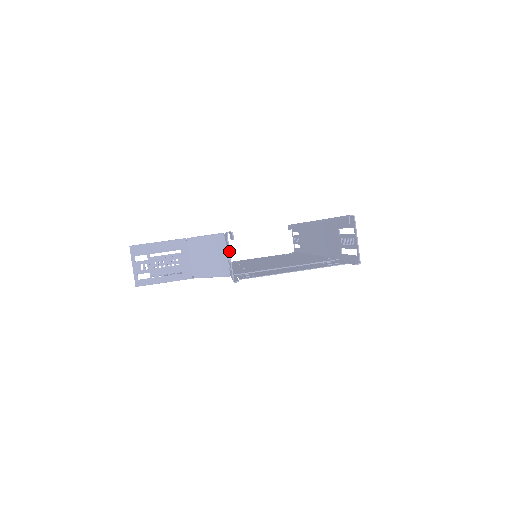
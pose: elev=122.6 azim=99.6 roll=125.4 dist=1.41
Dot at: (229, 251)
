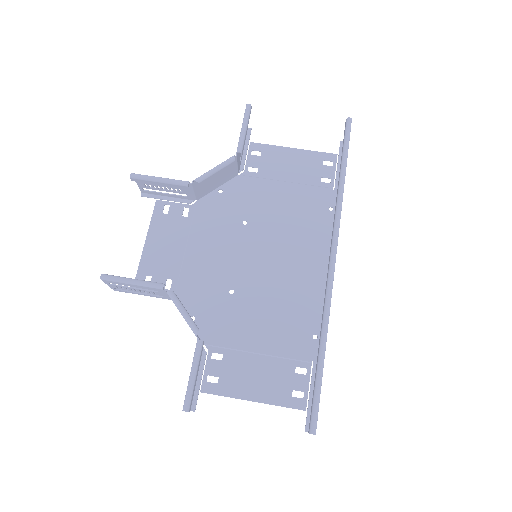
Dot at: occluded
